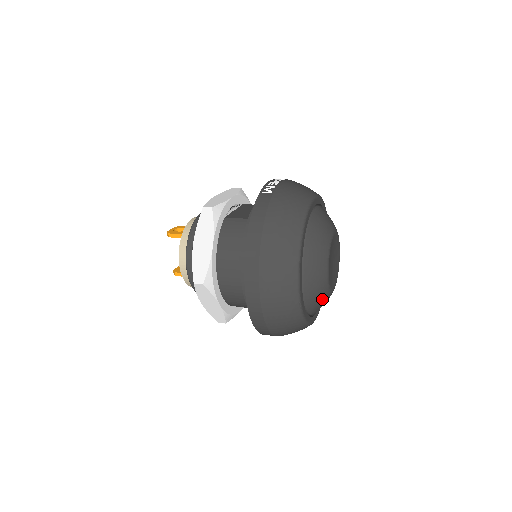
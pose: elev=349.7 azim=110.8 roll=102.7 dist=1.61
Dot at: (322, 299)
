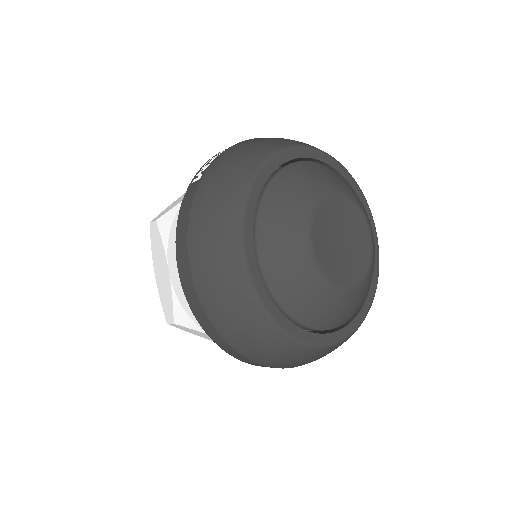
Dot at: (333, 306)
